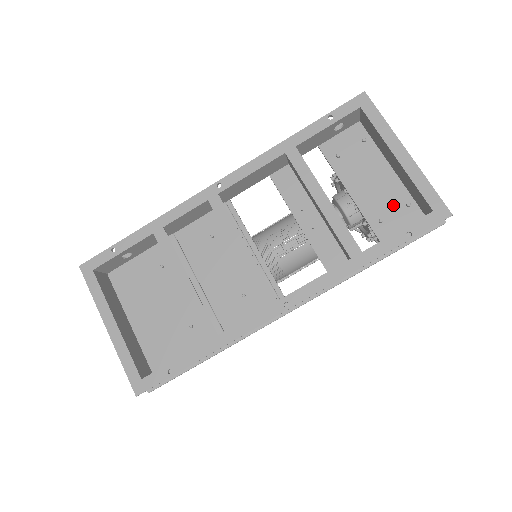
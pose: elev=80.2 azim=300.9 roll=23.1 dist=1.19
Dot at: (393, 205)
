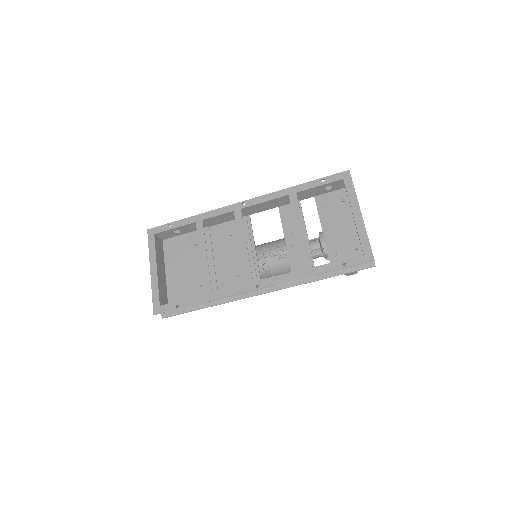
Dot at: (347, 246)
